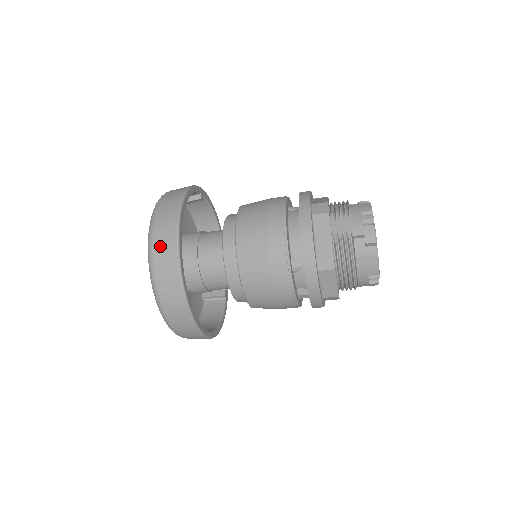
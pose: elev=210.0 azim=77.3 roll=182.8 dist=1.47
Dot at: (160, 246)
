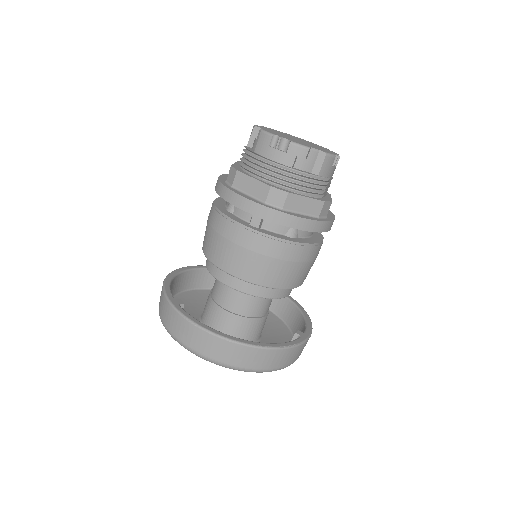
Dot at: occluded
